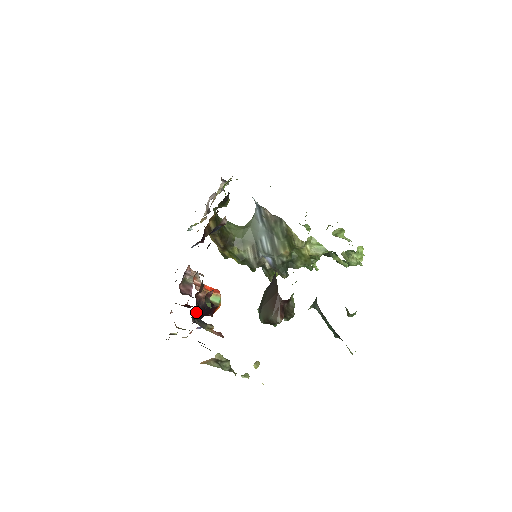
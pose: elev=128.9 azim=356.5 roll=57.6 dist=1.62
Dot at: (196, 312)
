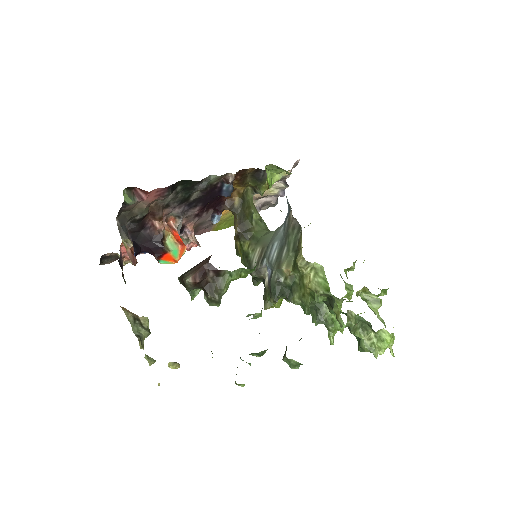
Dot at: (139, 233)
